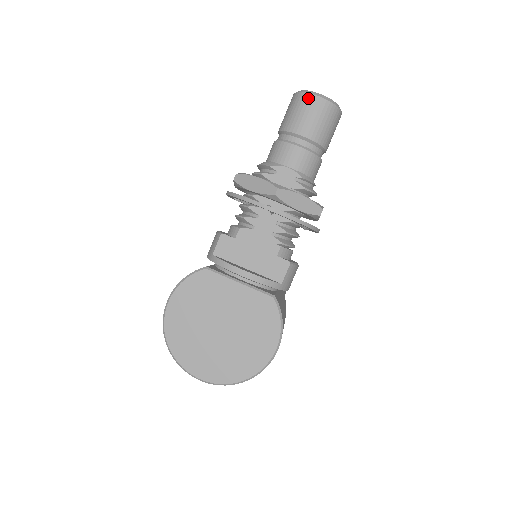
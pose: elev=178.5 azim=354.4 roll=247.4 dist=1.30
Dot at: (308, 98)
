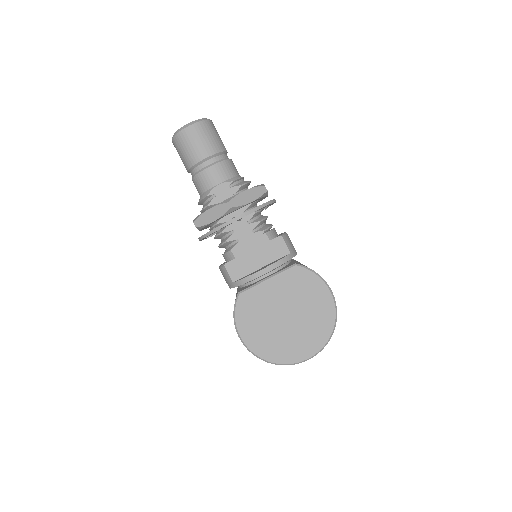
Dot at: (184, 134)
